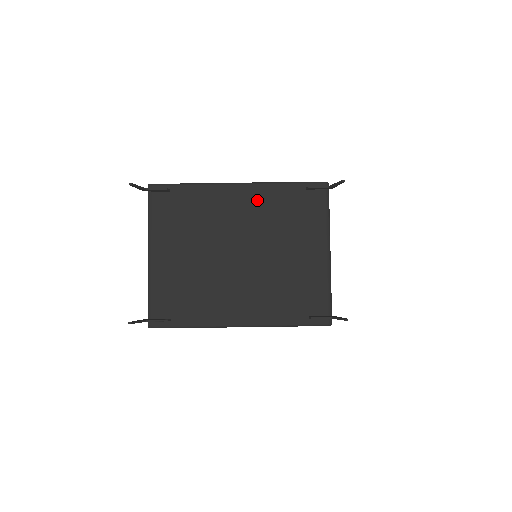
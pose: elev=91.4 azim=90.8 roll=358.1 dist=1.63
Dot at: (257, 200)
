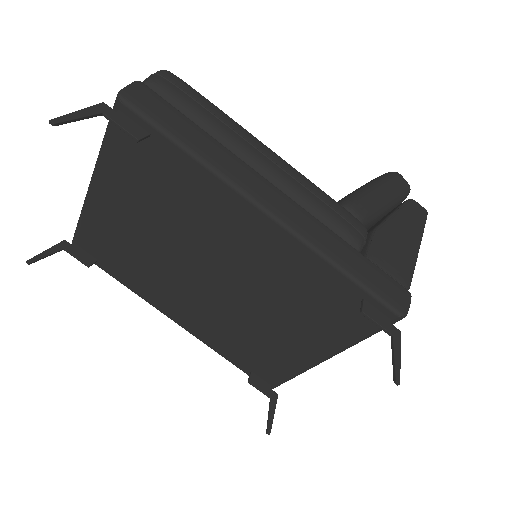
Dot at: (278, 253)
